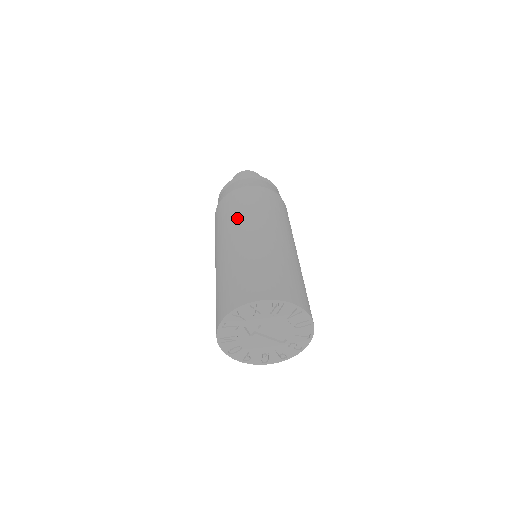
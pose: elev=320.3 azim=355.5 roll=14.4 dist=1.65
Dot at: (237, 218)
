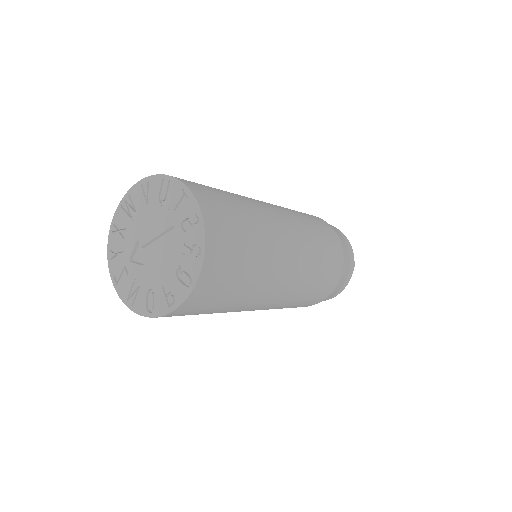
Dot at: occluded
